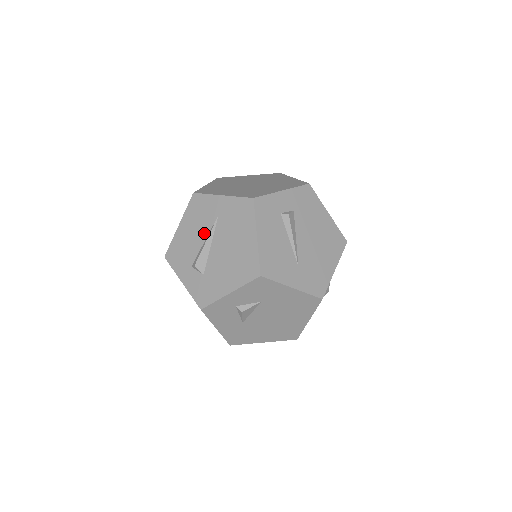
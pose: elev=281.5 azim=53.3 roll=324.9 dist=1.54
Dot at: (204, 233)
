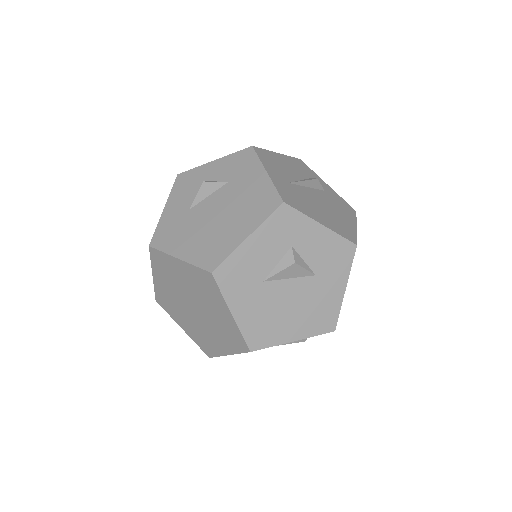
Dot at: occluded
